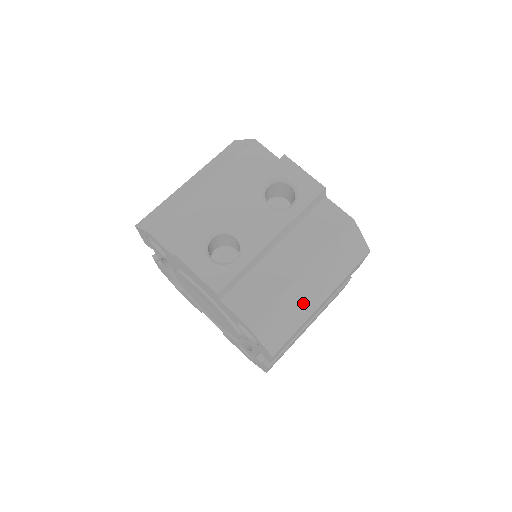
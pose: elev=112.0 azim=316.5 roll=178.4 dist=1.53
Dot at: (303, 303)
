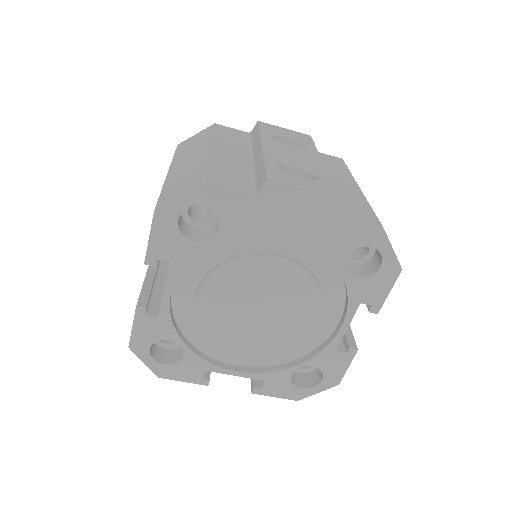
Dot at: occluded
